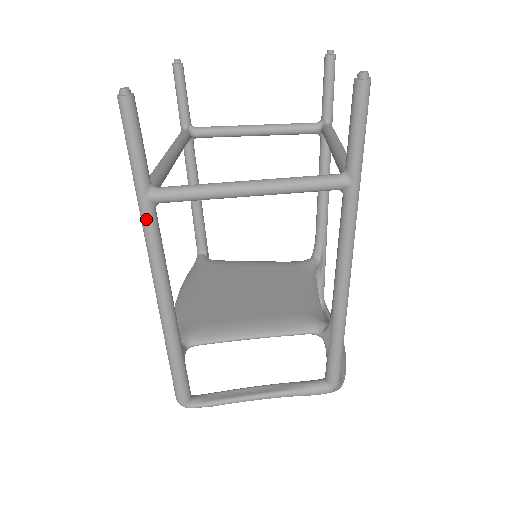
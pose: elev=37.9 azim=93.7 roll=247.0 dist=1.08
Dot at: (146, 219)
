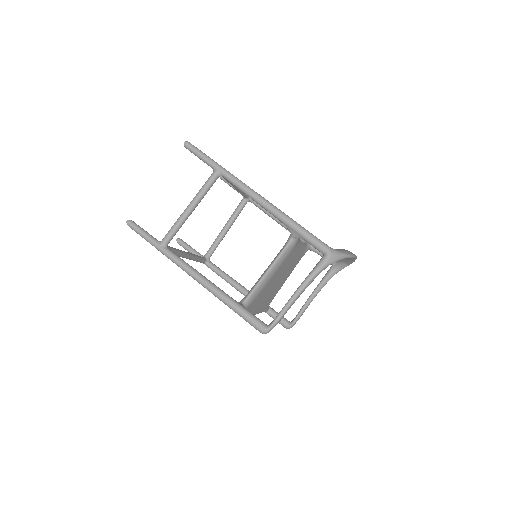
Dot at: (166, 253)
